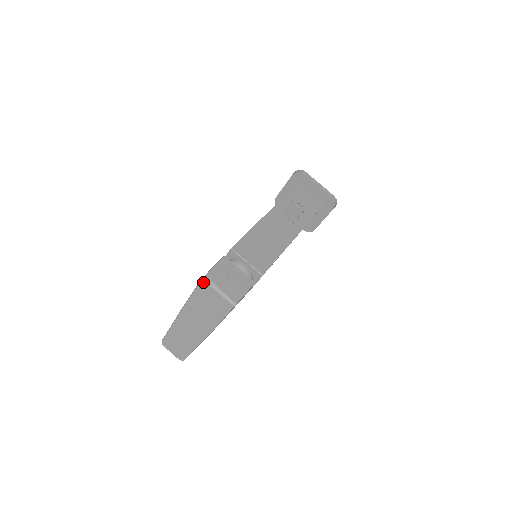
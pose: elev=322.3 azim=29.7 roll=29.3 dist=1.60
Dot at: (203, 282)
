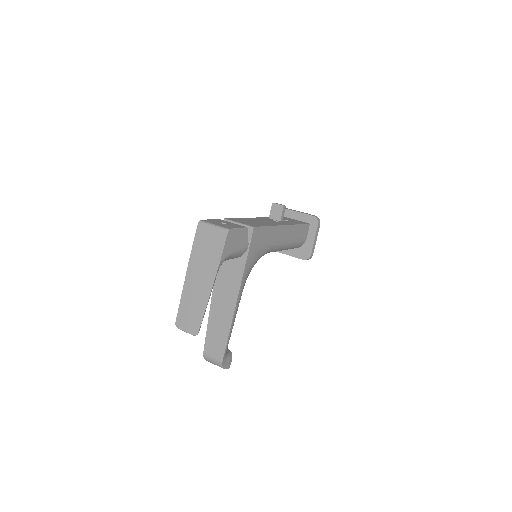
Dot at: (199, 225)
